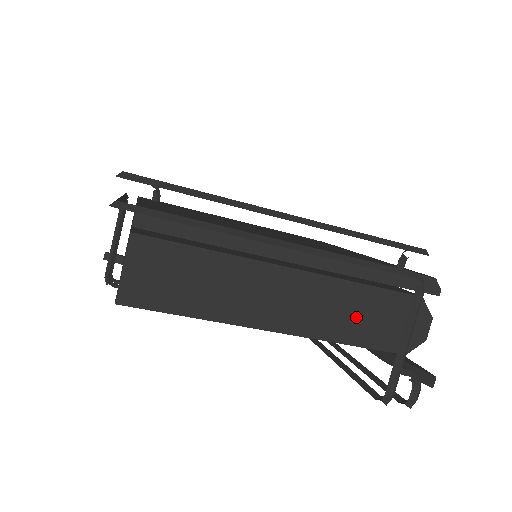
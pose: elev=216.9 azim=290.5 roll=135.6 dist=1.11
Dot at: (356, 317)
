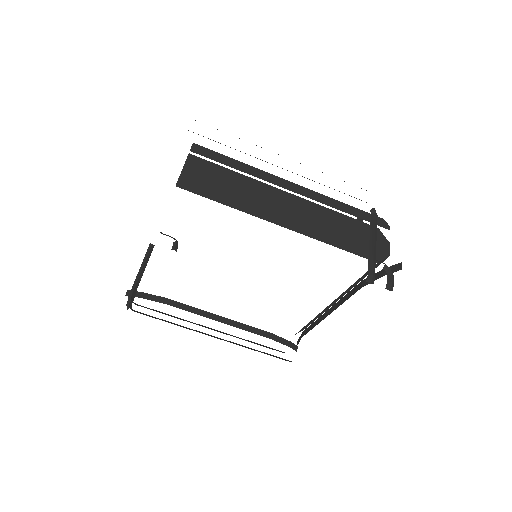
Dot at: (335, 230)
